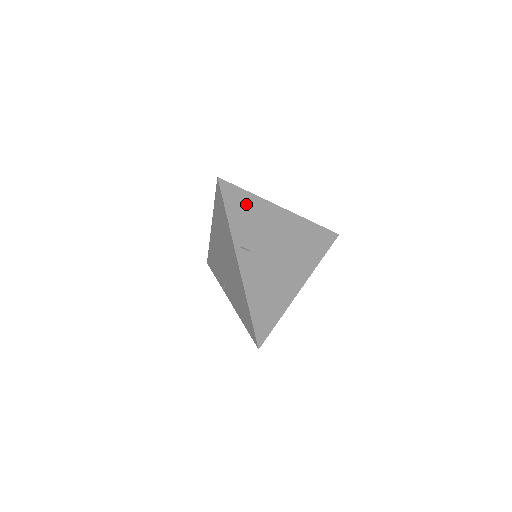
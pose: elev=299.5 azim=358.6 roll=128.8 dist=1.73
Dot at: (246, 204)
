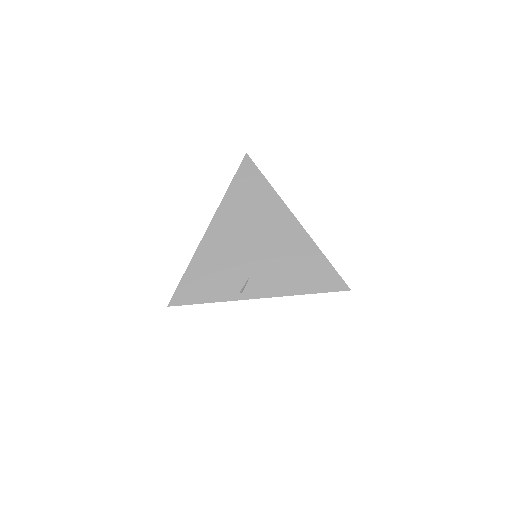
Dot at: occluded
